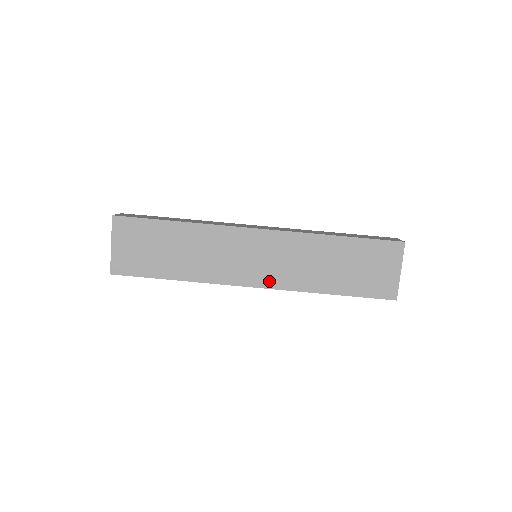
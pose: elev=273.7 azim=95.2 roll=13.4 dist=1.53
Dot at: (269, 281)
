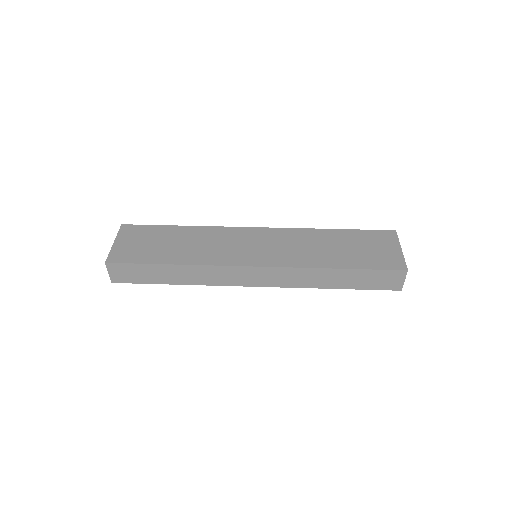
Dot at: (271, 261)
